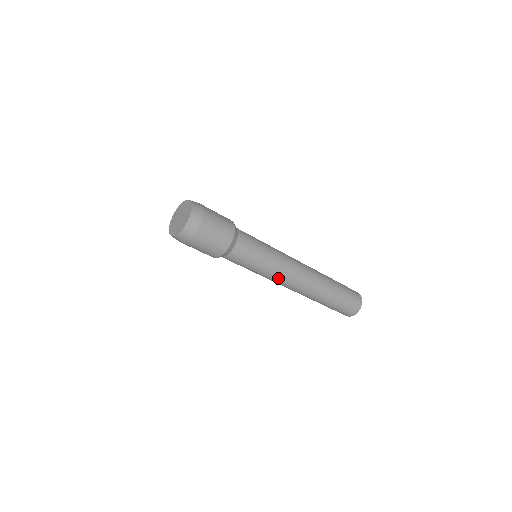
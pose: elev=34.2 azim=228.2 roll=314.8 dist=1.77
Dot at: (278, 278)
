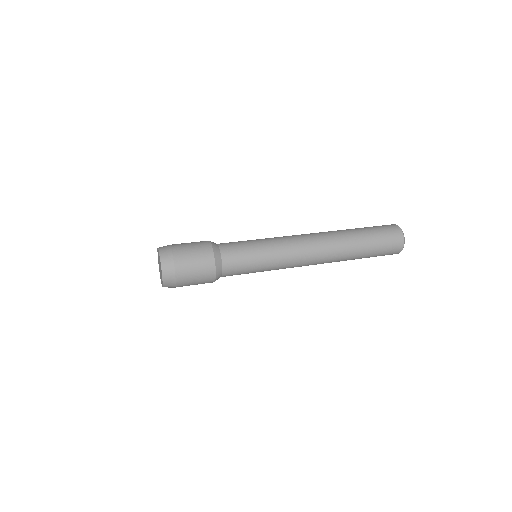
Dot at: occluded
